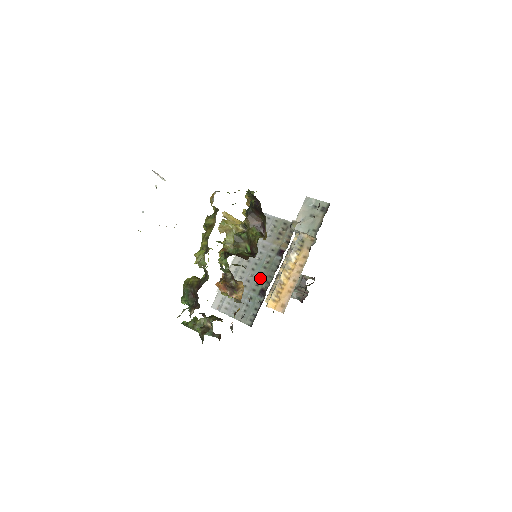
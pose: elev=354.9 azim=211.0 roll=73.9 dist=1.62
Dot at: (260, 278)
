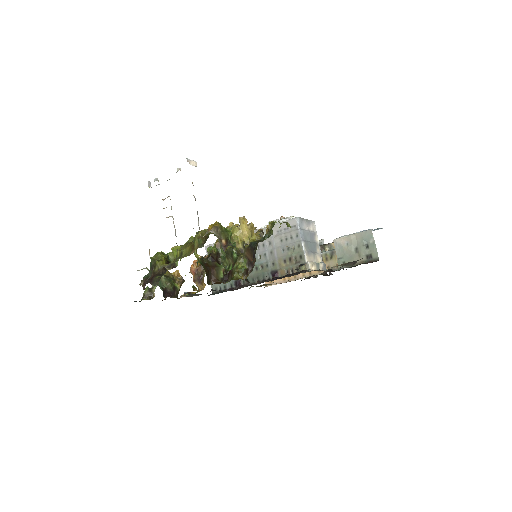
Dot at: occluded
